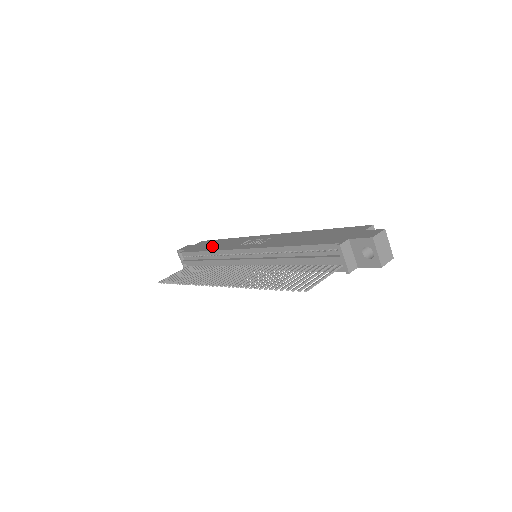
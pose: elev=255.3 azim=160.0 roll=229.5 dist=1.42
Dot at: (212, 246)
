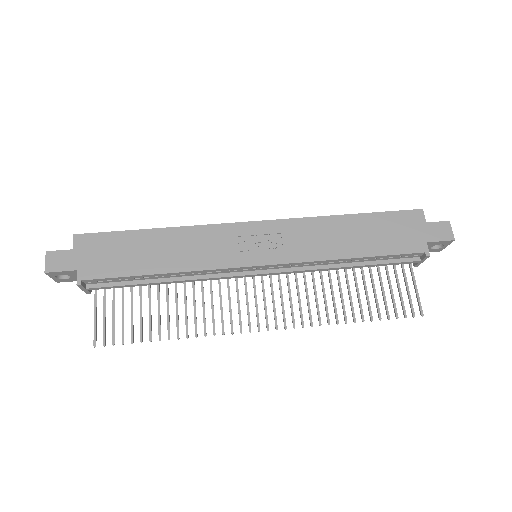
Dot at: (155, 257)
